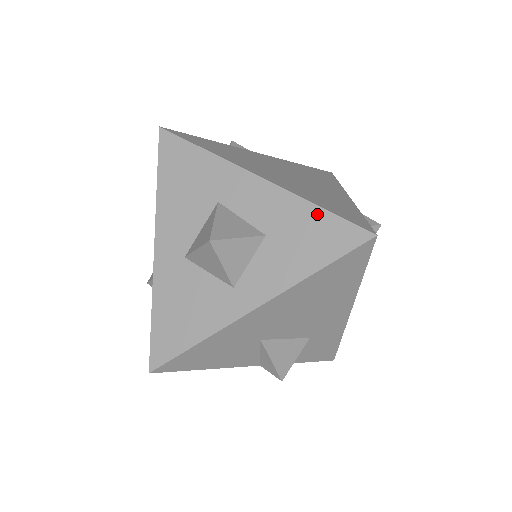
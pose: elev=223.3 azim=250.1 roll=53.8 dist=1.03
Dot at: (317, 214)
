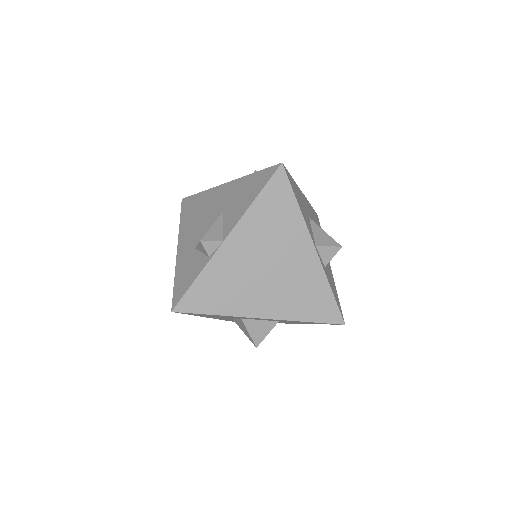
Dot at: (307, 322)
